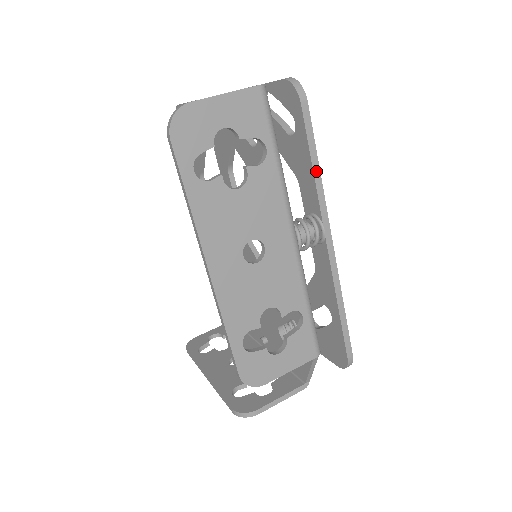
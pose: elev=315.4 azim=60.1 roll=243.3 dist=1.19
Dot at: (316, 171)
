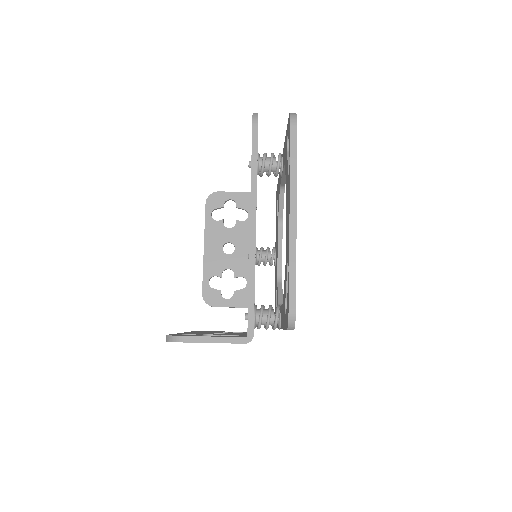
Dot at: occluded
